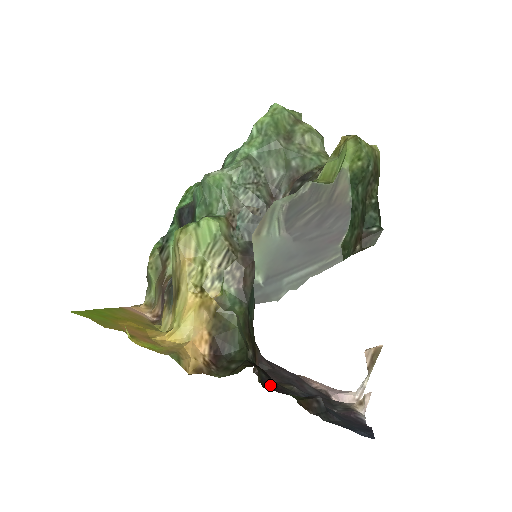
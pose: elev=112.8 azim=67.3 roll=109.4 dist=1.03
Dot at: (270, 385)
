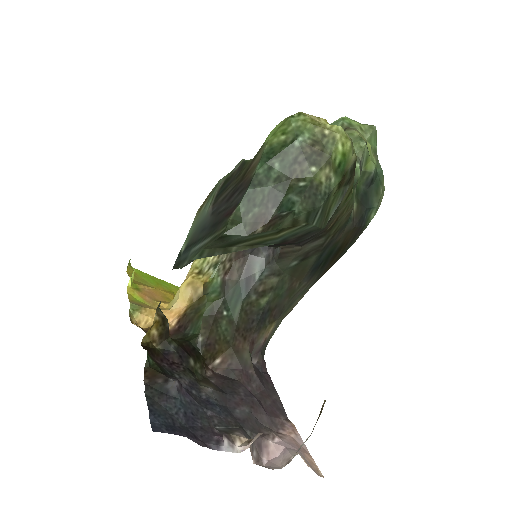
Dot at: (170, 360)
